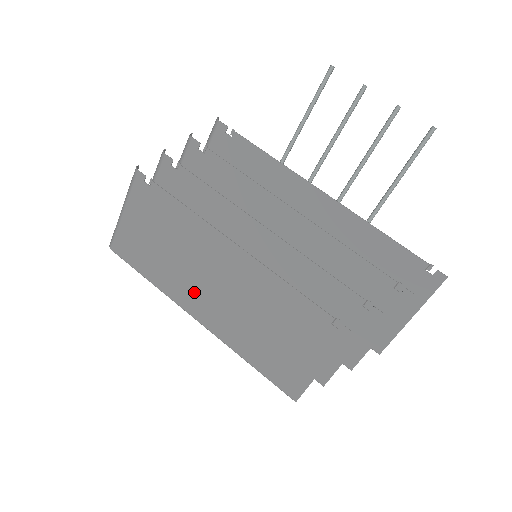
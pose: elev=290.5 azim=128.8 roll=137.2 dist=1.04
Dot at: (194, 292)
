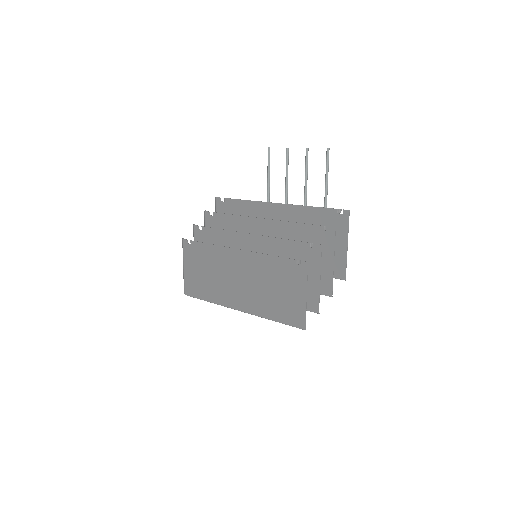
Dot at: (230, 292)
